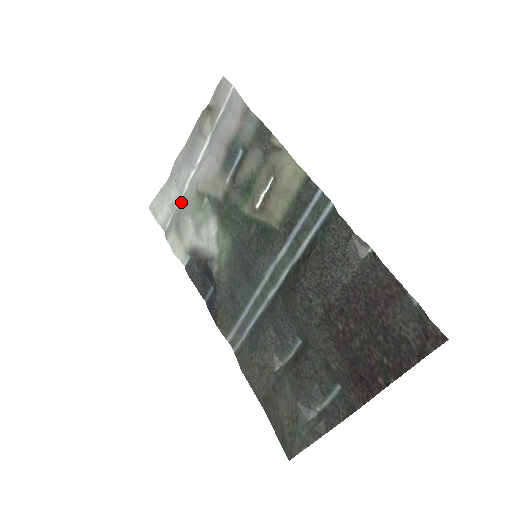
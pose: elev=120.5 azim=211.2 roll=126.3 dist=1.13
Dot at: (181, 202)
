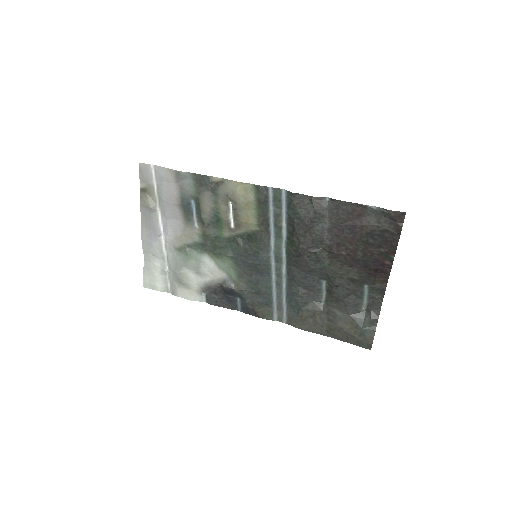
Dot at: (169, 264)
